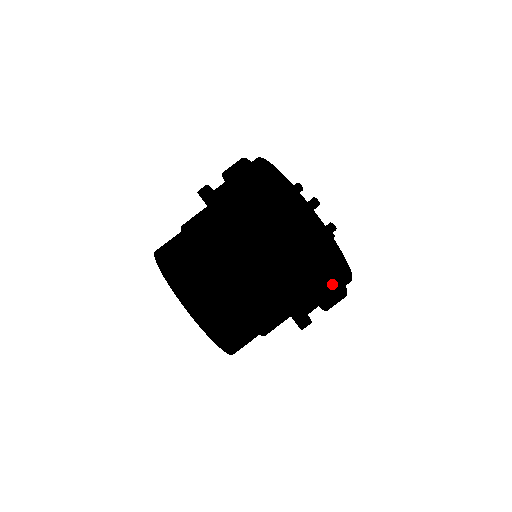
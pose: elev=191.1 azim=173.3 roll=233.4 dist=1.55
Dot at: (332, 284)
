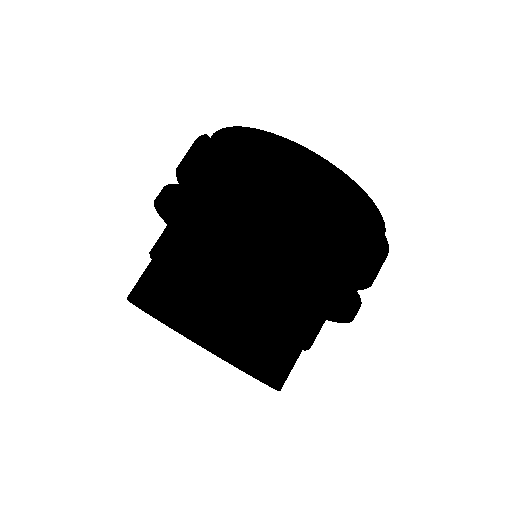
Dot at: (305, 181)
